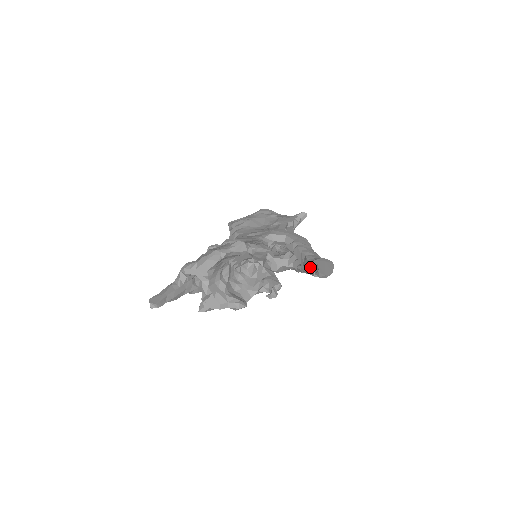
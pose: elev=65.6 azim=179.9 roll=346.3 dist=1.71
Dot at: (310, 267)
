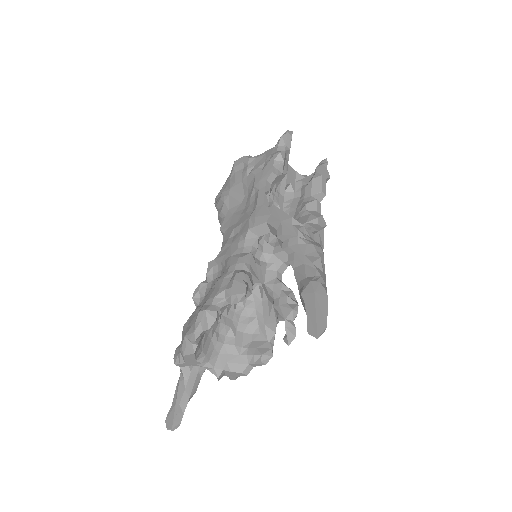
Dot at: (302, 304)
